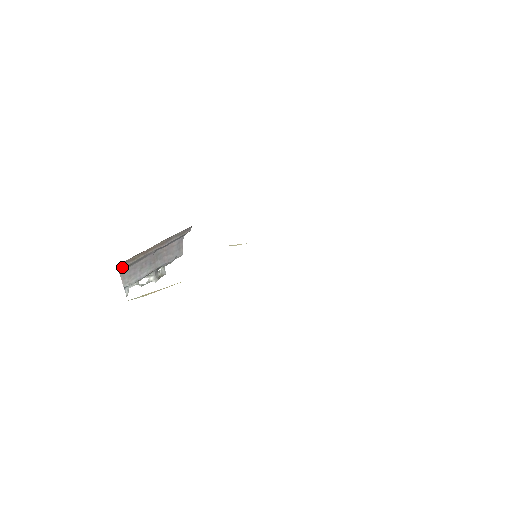
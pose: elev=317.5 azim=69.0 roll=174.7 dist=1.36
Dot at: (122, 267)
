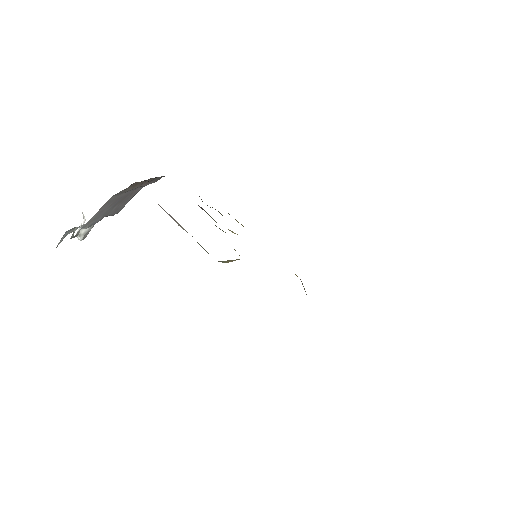
Dot at: (123, 190)
